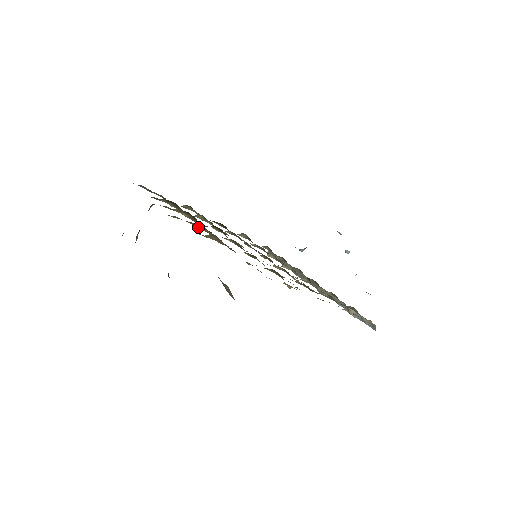
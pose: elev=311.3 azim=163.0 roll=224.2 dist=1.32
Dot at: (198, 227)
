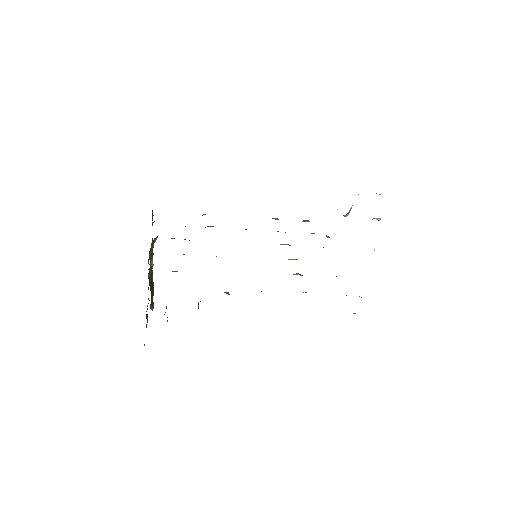
Dot at: (183, 254)
